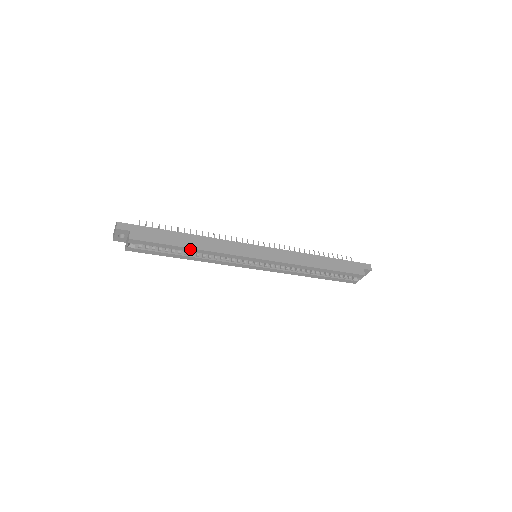
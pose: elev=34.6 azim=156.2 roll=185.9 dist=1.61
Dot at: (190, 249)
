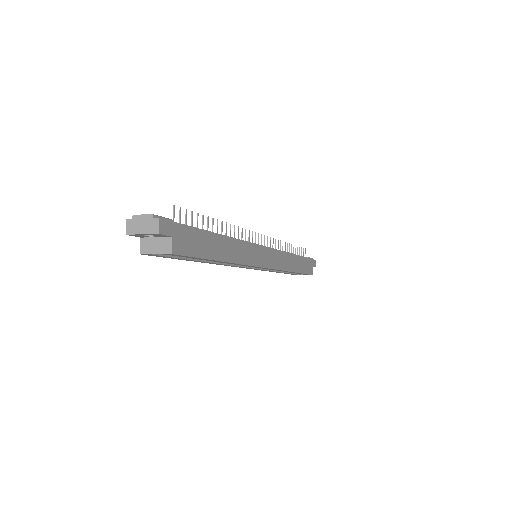
Dot at: (221, 261)
